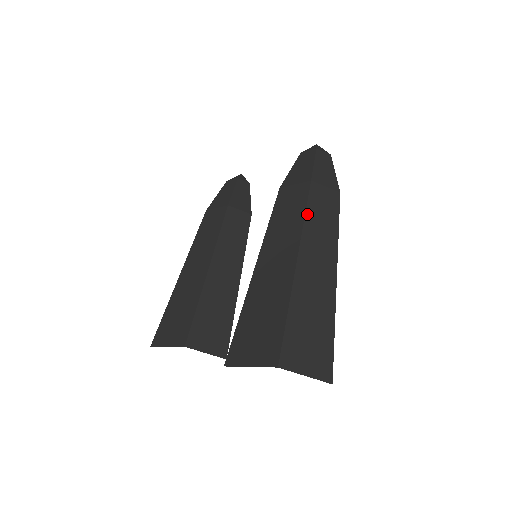
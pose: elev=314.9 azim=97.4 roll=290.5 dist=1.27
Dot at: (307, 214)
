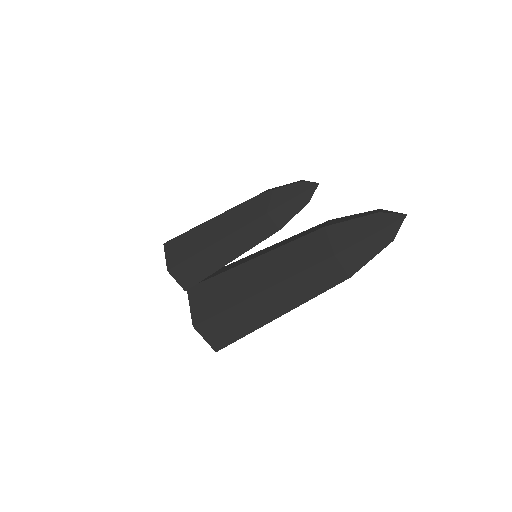
Dot at: (301, 274)
